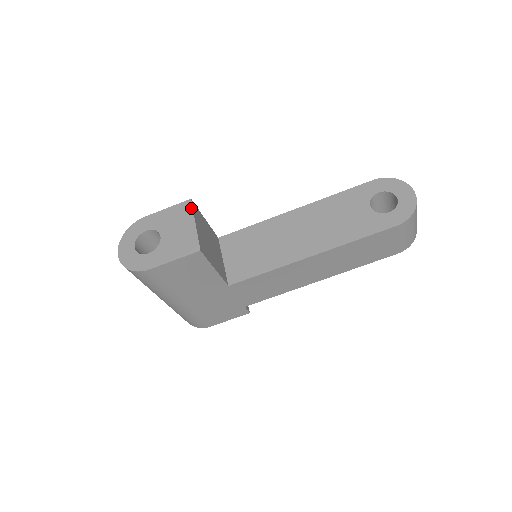
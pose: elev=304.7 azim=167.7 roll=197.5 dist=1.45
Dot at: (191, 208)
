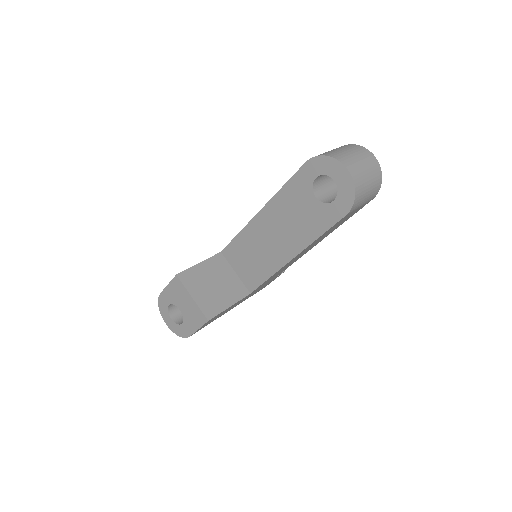
Dot at: (181, 284)
